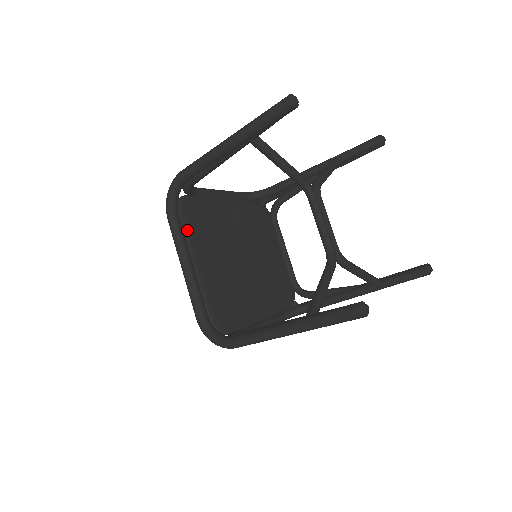
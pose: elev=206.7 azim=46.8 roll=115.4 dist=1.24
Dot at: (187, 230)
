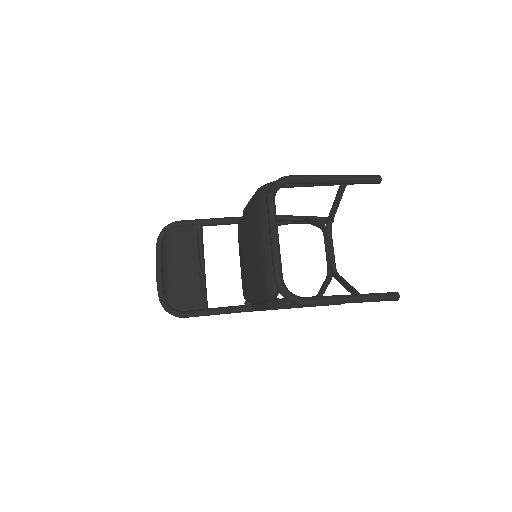
Dot at: occluded
